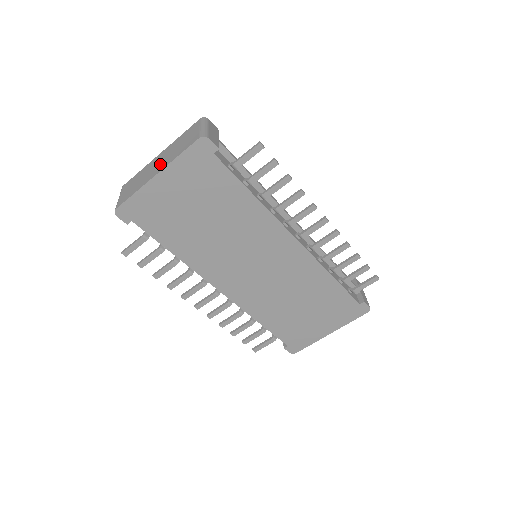
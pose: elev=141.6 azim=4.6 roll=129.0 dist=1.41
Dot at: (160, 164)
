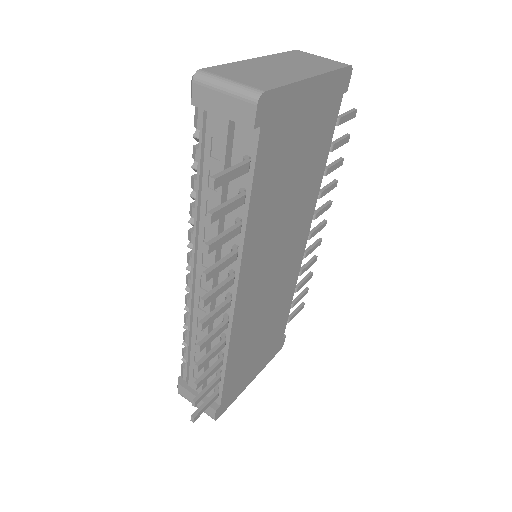
Dot at: (296, 68)
